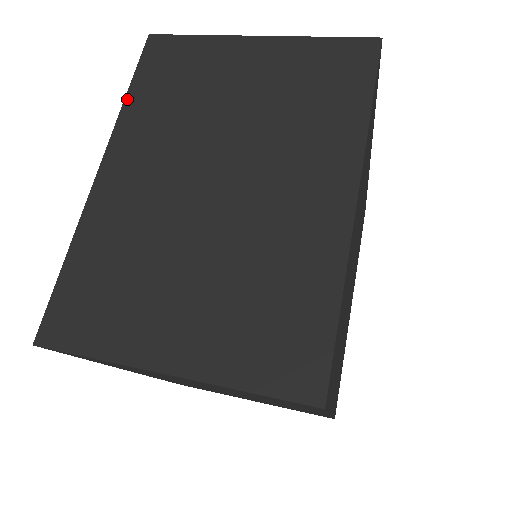
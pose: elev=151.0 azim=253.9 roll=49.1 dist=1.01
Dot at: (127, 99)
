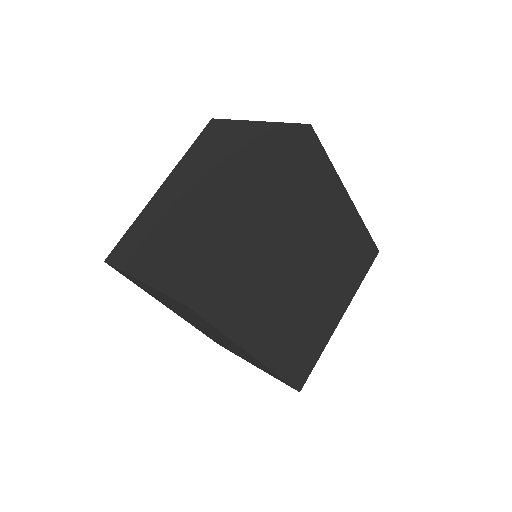
Dot at: (187, 152)
